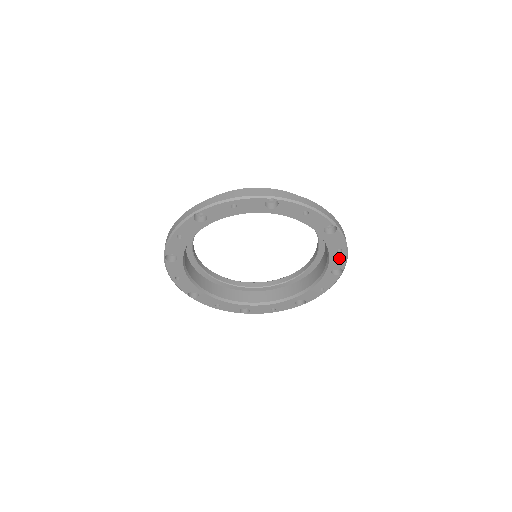
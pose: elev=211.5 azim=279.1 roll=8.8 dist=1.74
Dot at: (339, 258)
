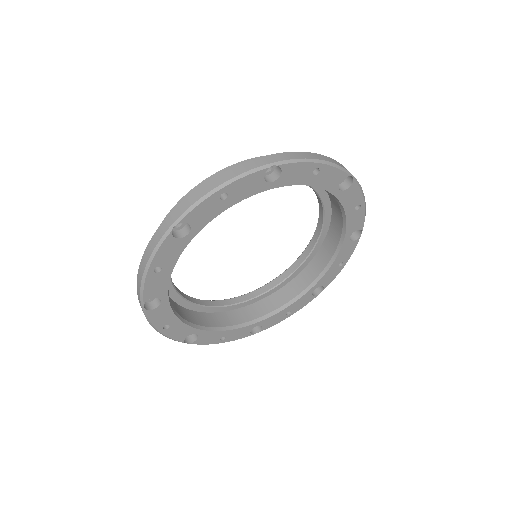
Dot at: (327, 175)
